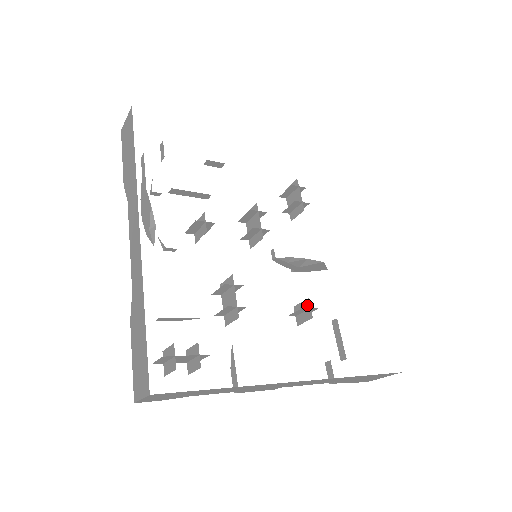
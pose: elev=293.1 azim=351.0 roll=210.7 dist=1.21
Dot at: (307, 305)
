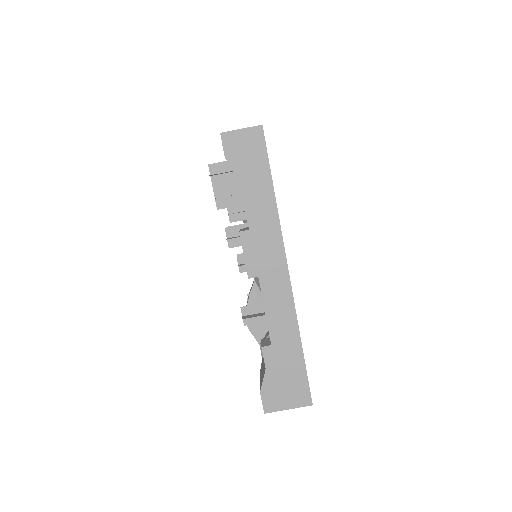
Dot at: (263, 311)
